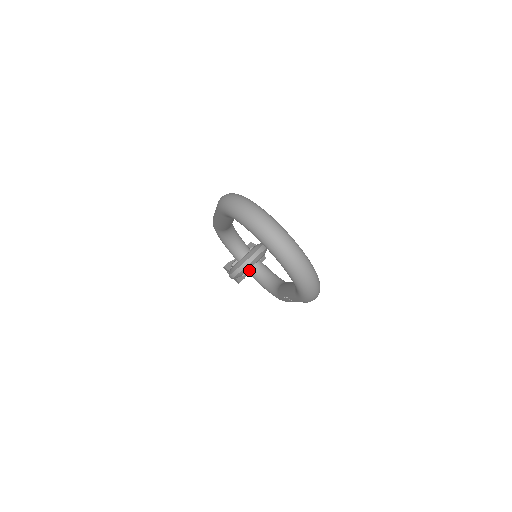
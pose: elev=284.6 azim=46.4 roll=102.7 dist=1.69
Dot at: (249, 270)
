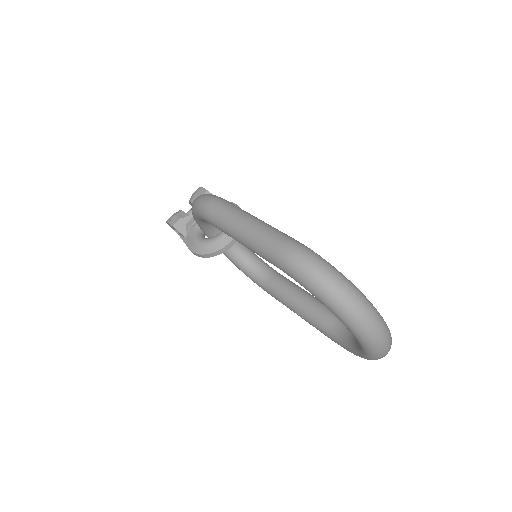
Dot at: occluded
